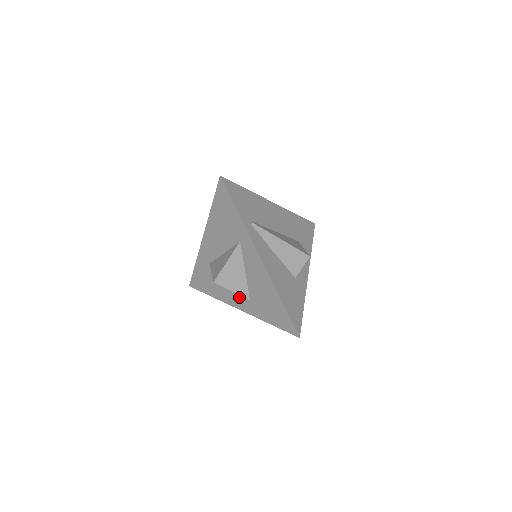
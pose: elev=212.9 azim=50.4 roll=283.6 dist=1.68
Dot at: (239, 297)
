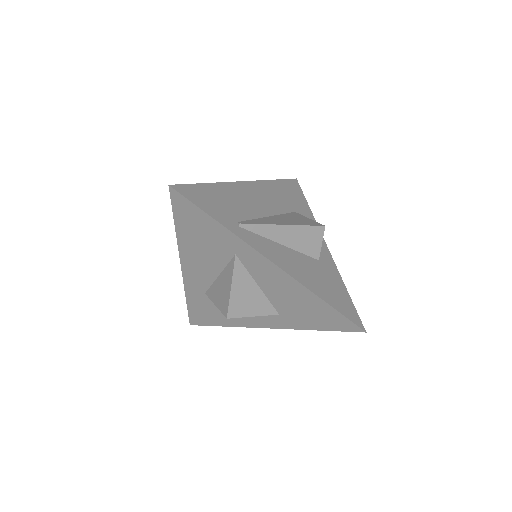
Dot at: (262, 316)
